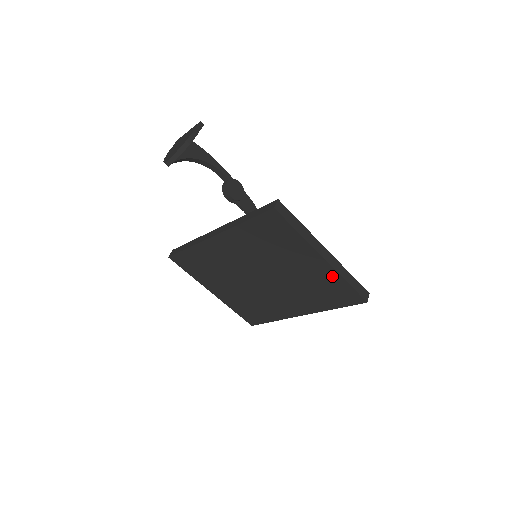
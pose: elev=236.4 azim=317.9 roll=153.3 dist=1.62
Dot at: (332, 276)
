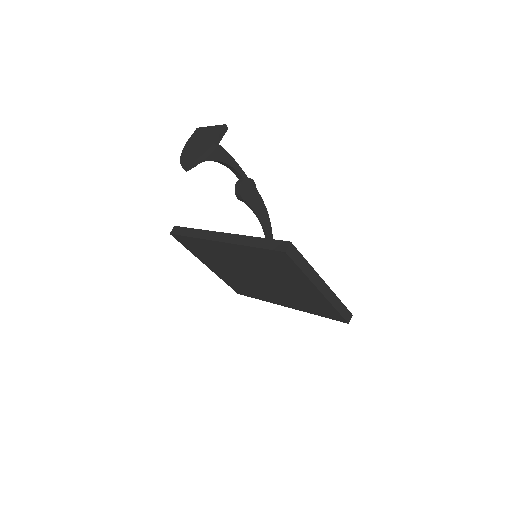
Dot at: (323, 302)
